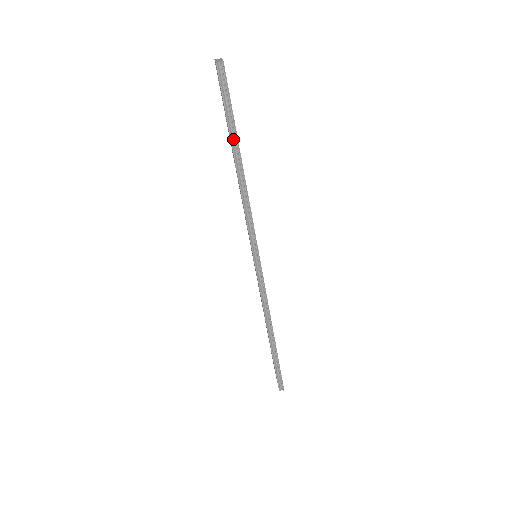
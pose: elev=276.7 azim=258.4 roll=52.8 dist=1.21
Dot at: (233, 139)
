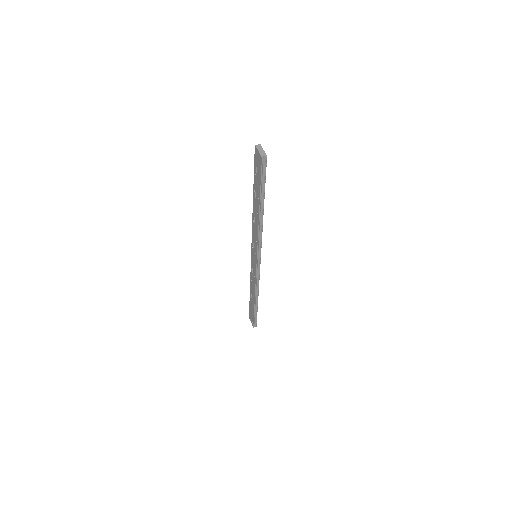
Dot at: (261, 197)
